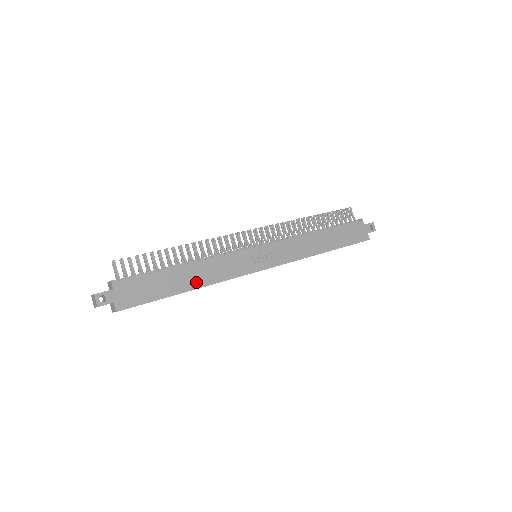
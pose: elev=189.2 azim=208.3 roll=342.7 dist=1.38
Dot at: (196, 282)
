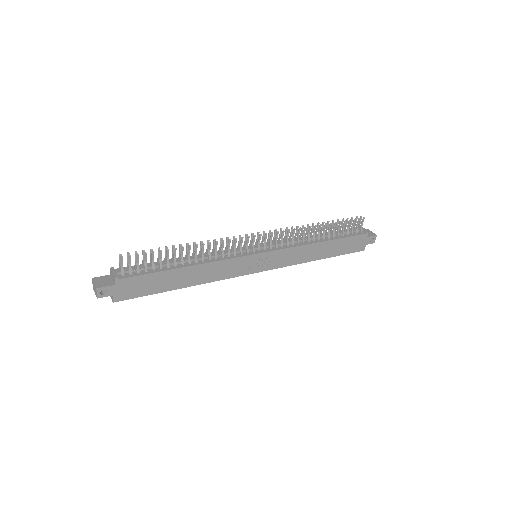
Dot at: (193, 281)
